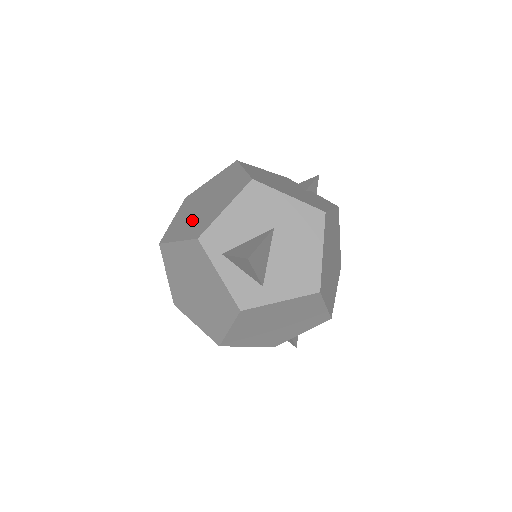
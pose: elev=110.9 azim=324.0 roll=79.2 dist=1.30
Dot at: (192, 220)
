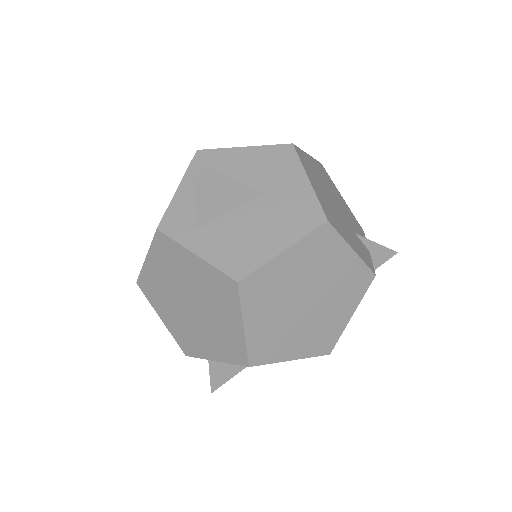
Dot at: occluded
